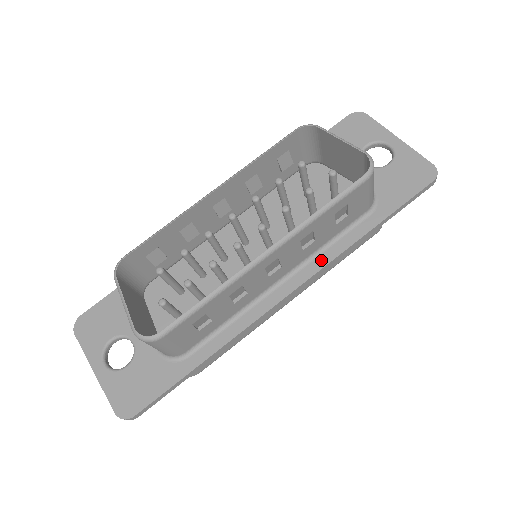
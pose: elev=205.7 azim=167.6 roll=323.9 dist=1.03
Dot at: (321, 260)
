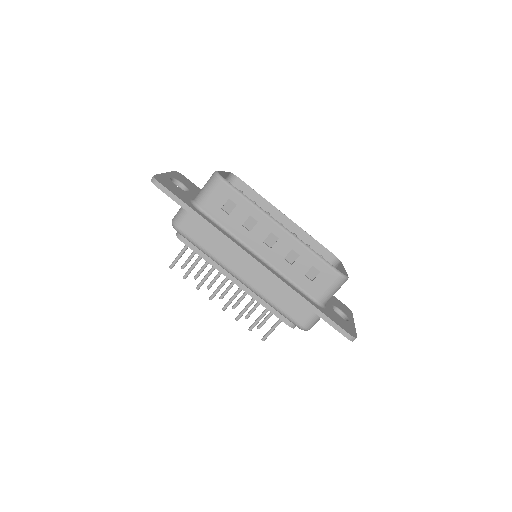
Dot at: (280, 276)
